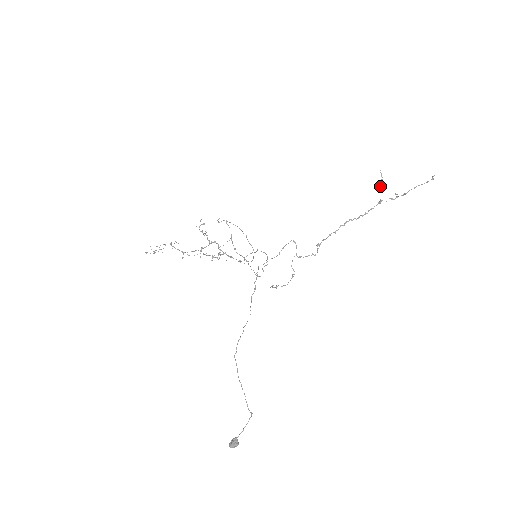
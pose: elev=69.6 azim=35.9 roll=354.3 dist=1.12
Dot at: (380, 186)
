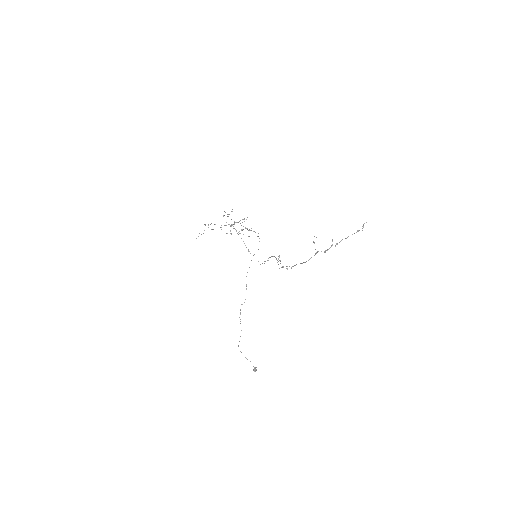
Dot at: occluded
